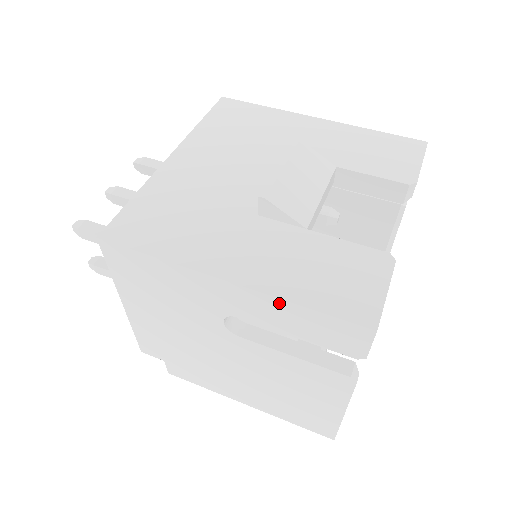
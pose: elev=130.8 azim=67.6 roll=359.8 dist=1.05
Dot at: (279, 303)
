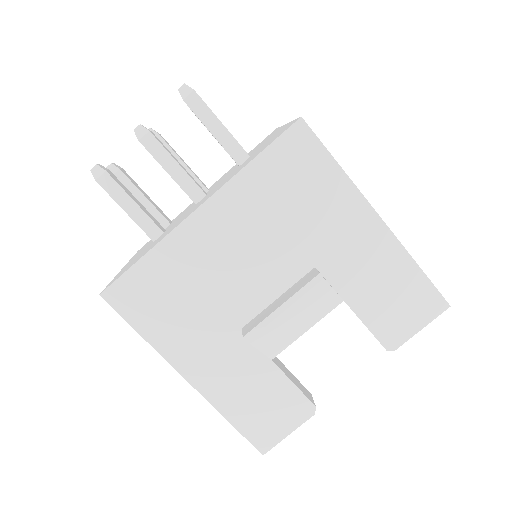
Dot at: (216, 406)
